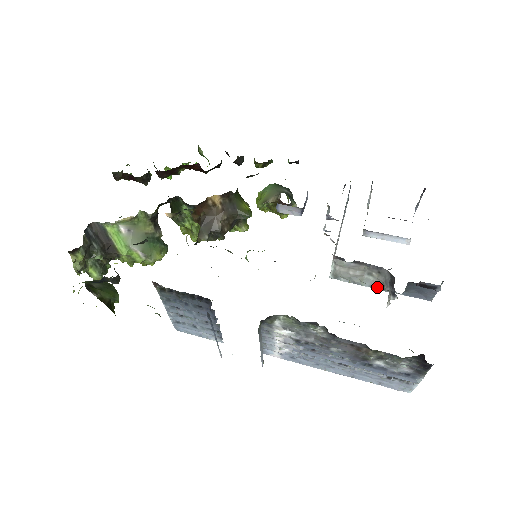
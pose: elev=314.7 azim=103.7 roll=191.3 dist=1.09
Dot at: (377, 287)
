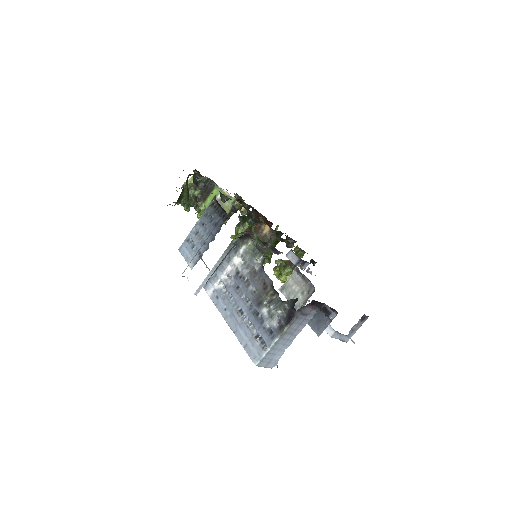
Dot at: (298, 308)
